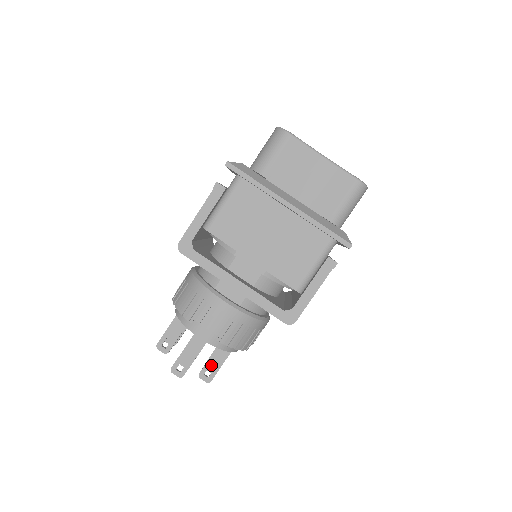
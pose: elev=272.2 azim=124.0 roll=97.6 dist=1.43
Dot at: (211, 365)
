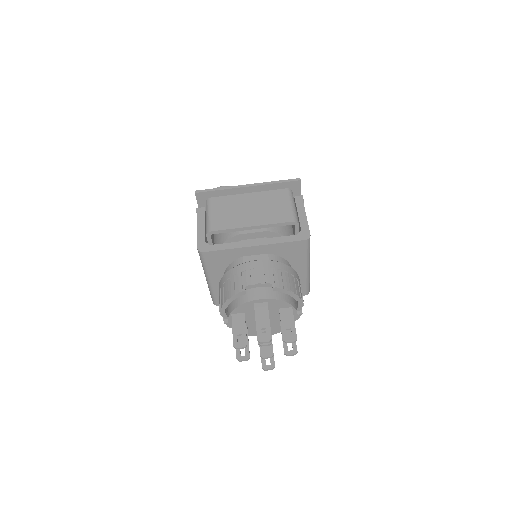
Dot at: (286, 327)
